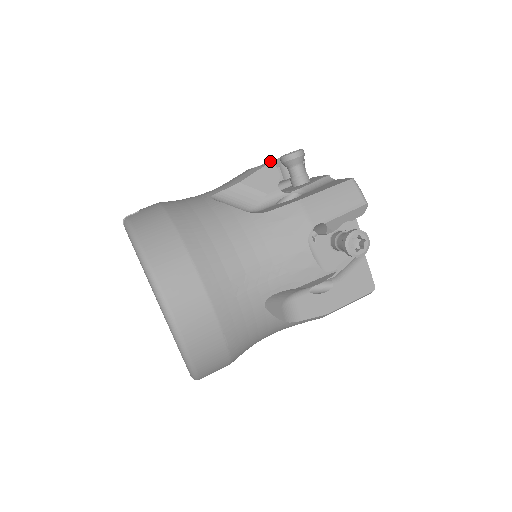
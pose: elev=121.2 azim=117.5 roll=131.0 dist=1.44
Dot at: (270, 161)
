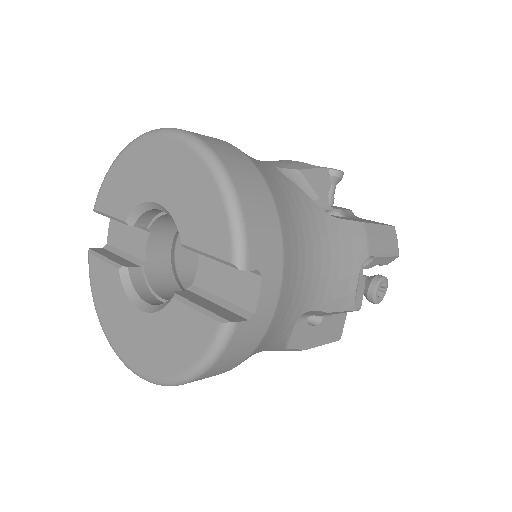
Dot at: occluded
